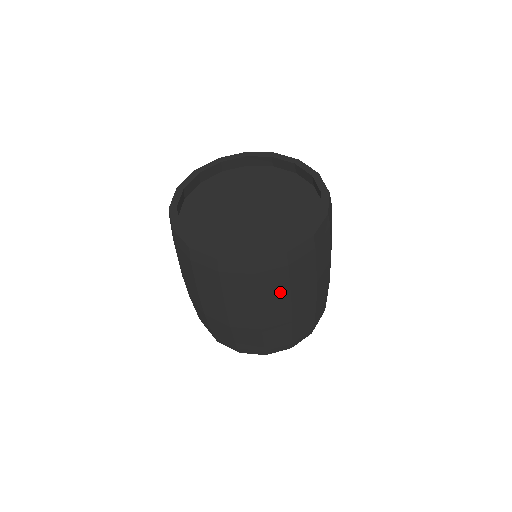
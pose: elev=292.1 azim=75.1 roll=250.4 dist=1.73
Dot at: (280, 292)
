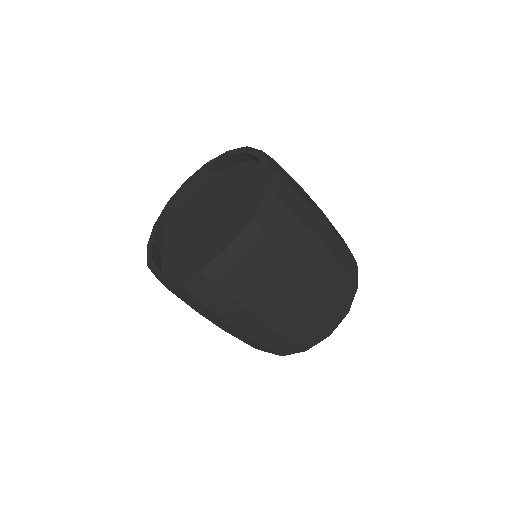
Dot at: (256, 287)
